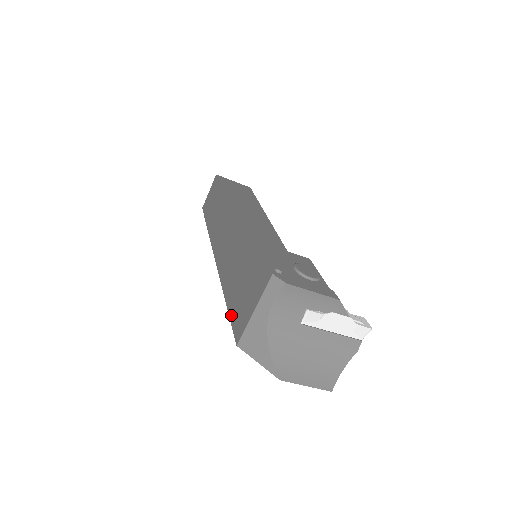
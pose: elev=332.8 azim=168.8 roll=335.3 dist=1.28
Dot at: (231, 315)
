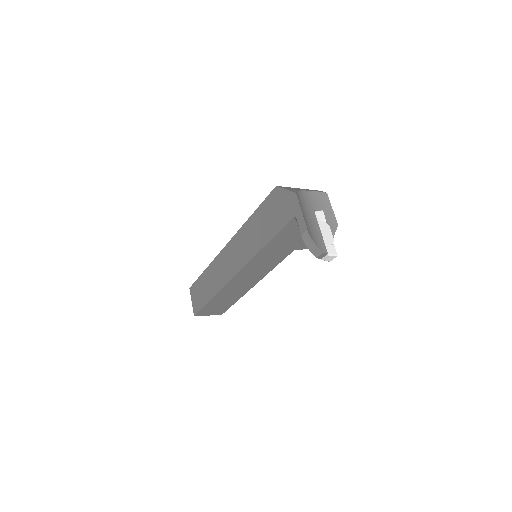
Dot at: occluded
